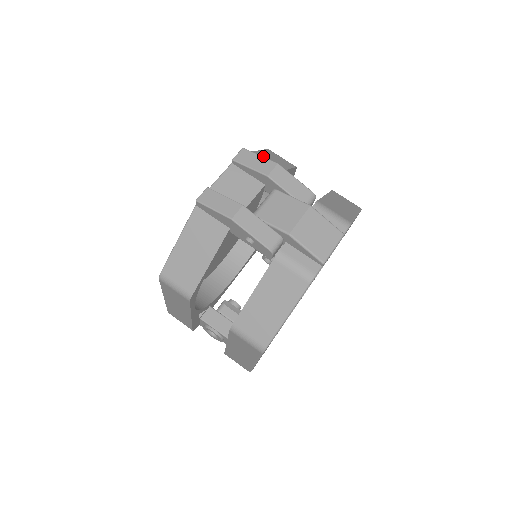
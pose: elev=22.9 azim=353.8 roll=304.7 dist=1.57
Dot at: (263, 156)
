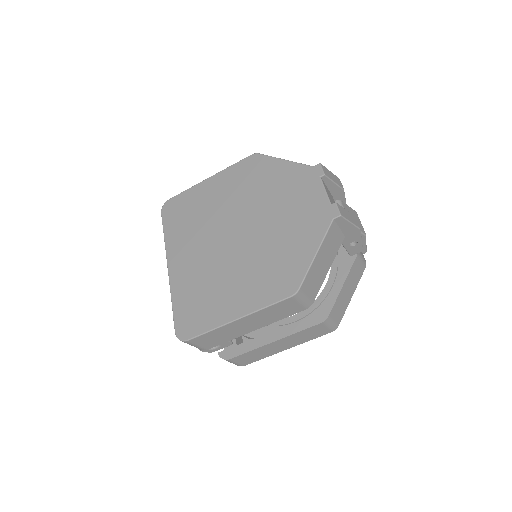
Dot at: occluded
